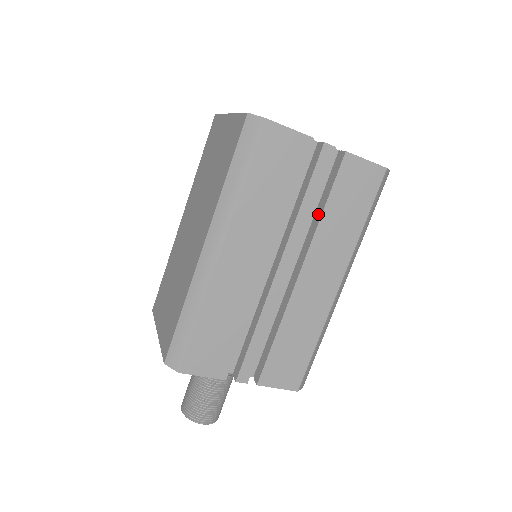
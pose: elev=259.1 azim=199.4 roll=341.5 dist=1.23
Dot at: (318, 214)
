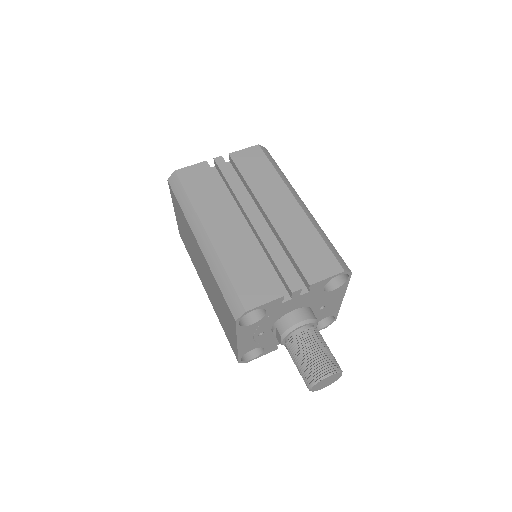
Dot at: (246, 185)
